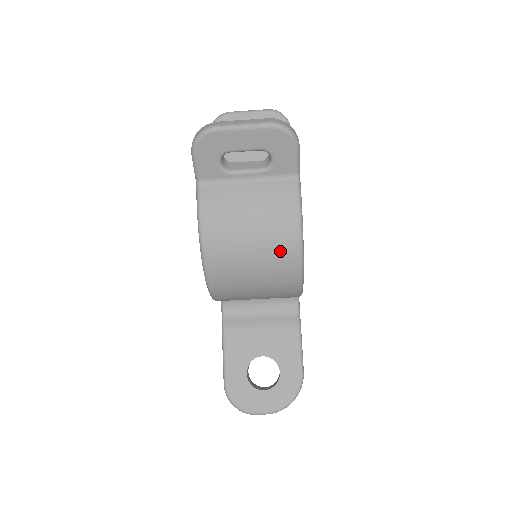
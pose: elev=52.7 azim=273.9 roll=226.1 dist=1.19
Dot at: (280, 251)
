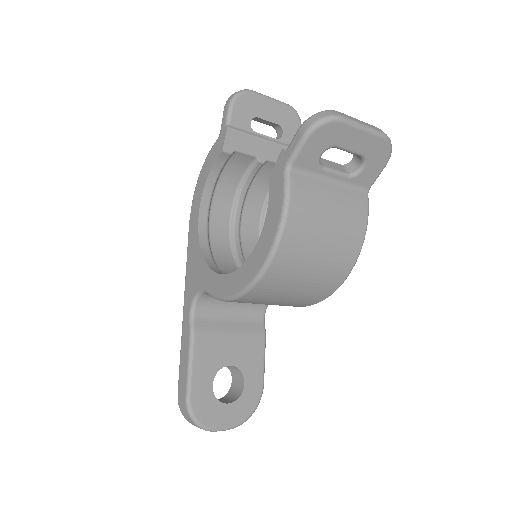
Dot at: (340, 261)
